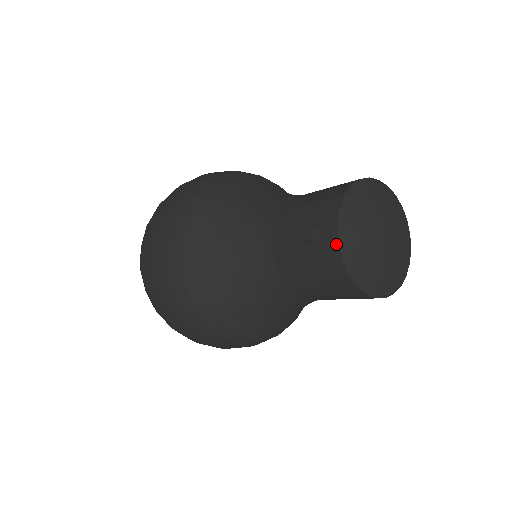
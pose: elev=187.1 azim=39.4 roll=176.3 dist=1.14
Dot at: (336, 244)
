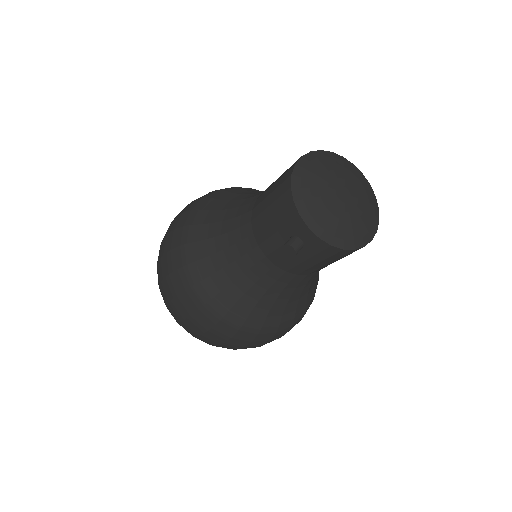
Dot at: (319, 241)
